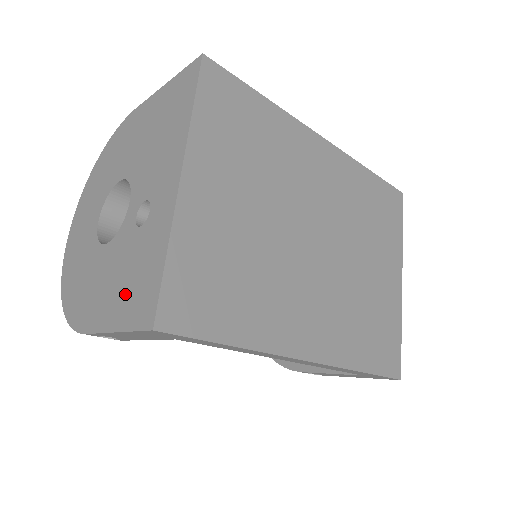
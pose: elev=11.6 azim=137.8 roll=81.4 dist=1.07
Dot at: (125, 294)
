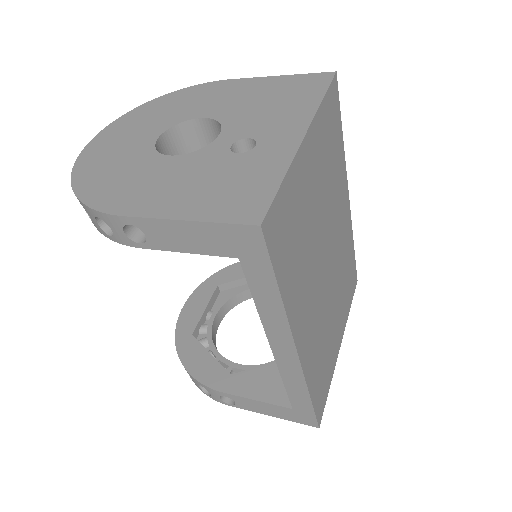
Dot at: (209, 195)
